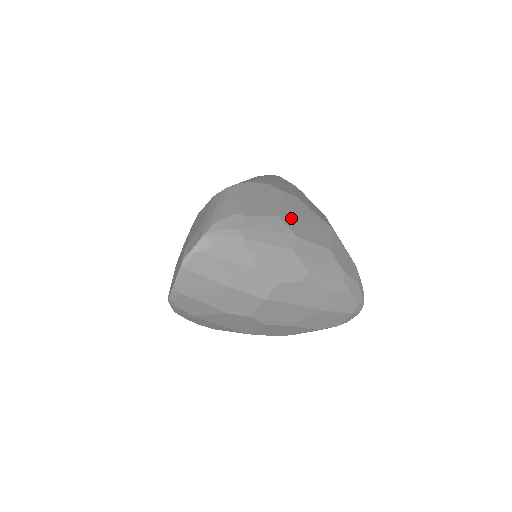
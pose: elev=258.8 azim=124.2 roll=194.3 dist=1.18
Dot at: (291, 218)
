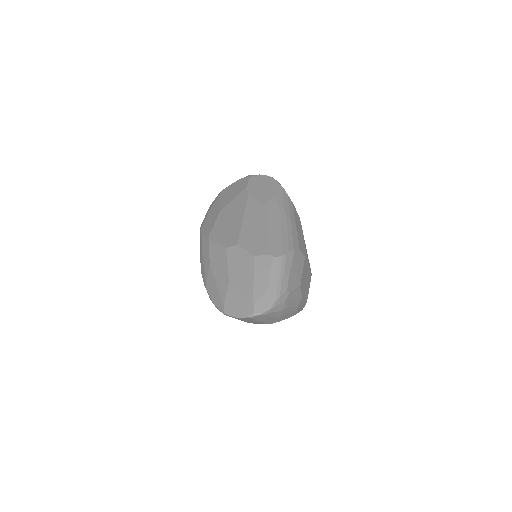
Dot at: (303, 282)
